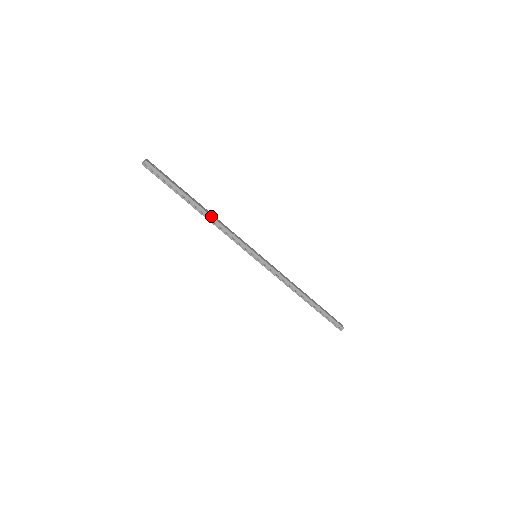
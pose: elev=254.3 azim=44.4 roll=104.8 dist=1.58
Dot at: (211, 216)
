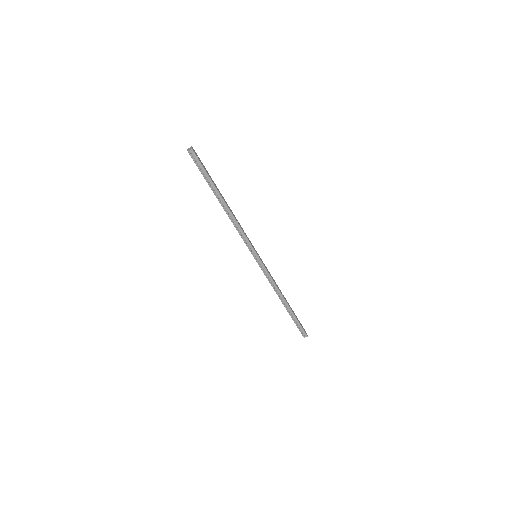
Dot at: (231, 212)
